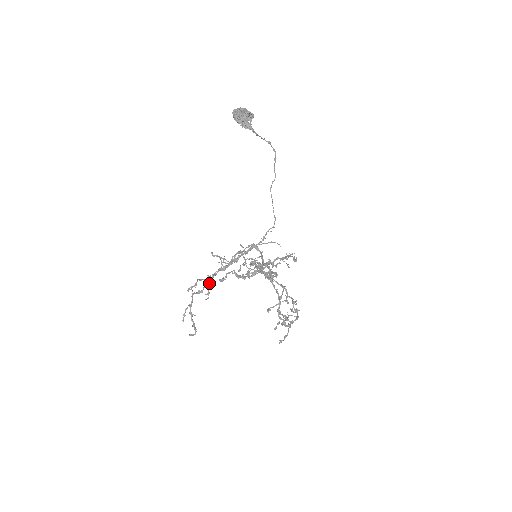
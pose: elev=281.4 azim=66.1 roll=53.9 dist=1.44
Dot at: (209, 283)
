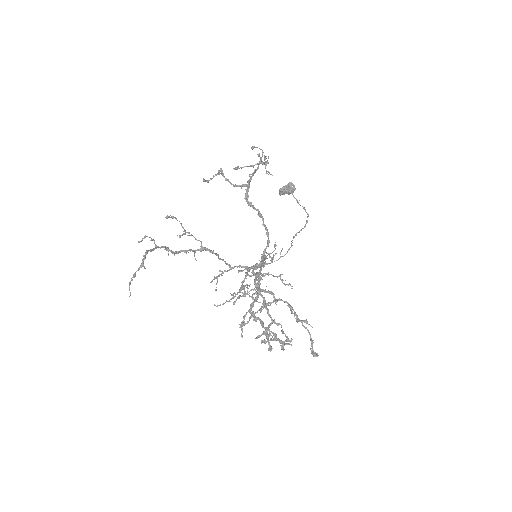
Dot at: (191, 235)
